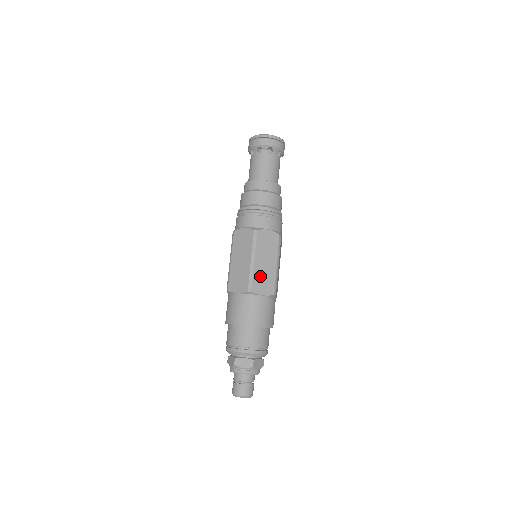
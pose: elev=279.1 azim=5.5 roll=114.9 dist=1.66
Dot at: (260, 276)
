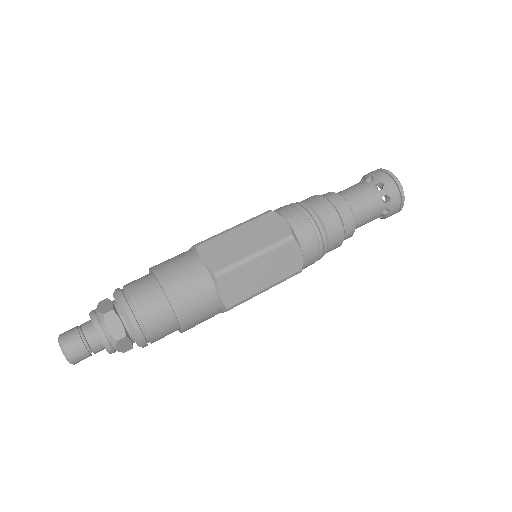
Dot at: (242, 276)
